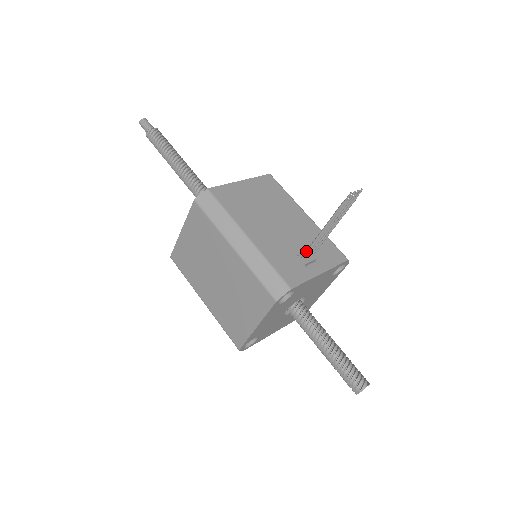
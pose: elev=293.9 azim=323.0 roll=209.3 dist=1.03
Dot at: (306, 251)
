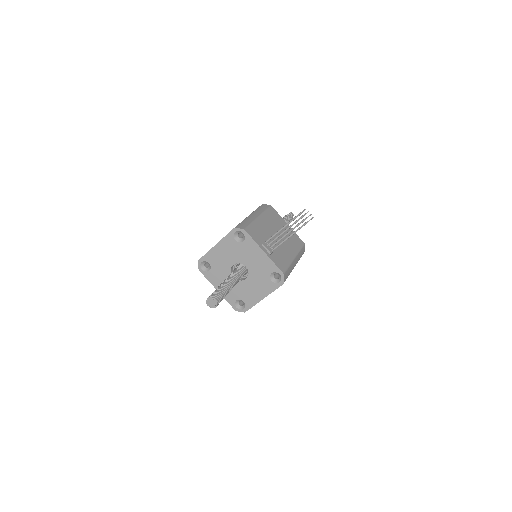
Dot at: (270, 238)
